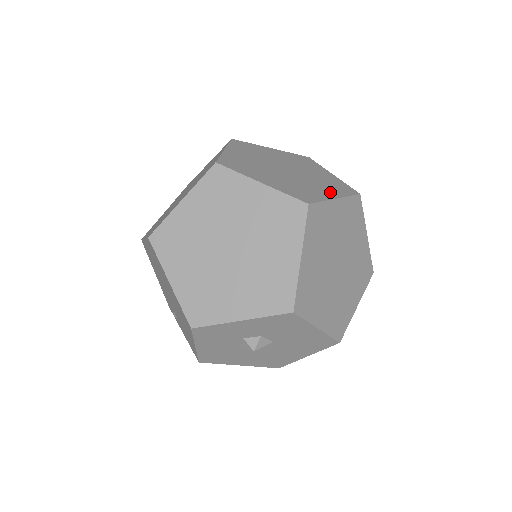
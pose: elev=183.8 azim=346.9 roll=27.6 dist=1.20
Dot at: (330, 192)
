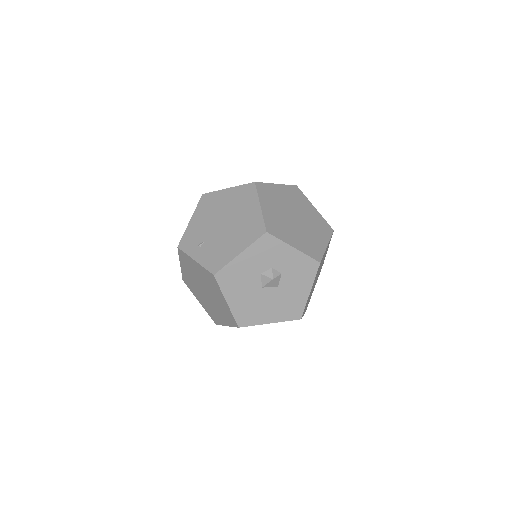
Dot at: occluded
